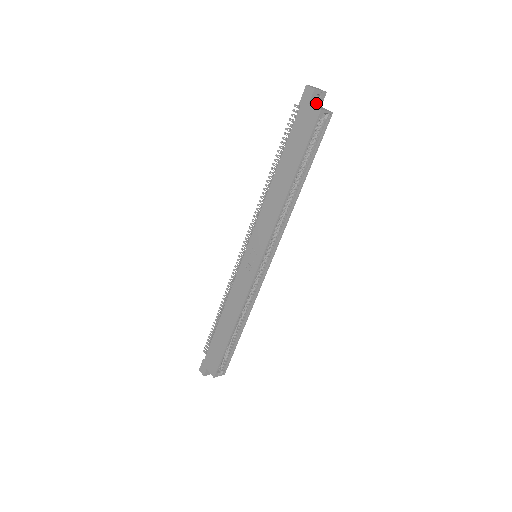
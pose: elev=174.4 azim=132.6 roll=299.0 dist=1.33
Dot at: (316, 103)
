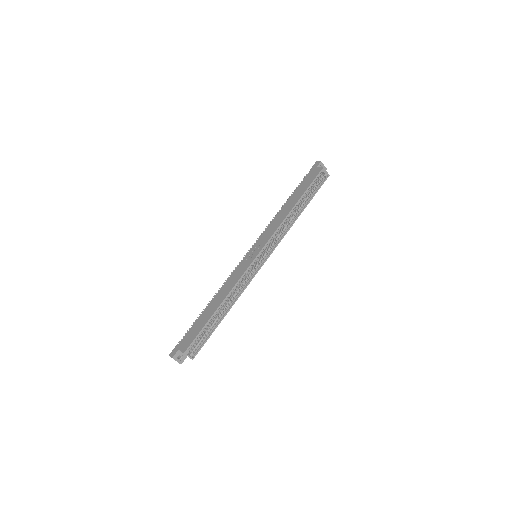
Dot at: occluded
